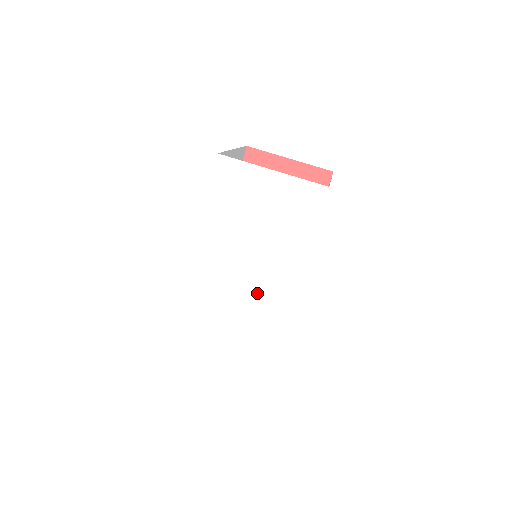
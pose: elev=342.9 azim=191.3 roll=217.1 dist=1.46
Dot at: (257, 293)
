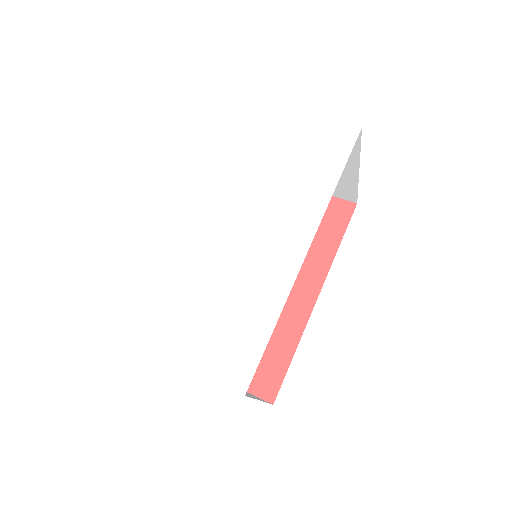
Dot at: (254, 252)
